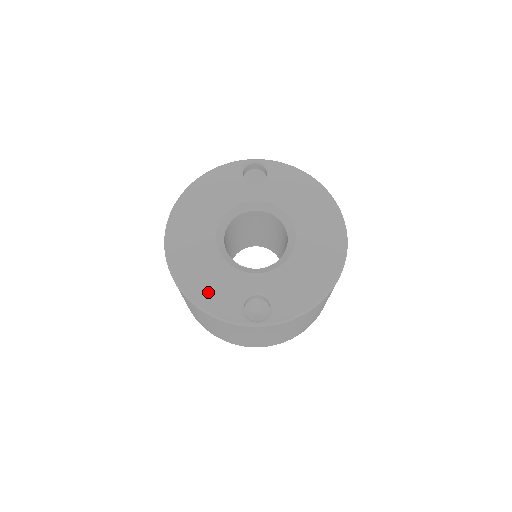
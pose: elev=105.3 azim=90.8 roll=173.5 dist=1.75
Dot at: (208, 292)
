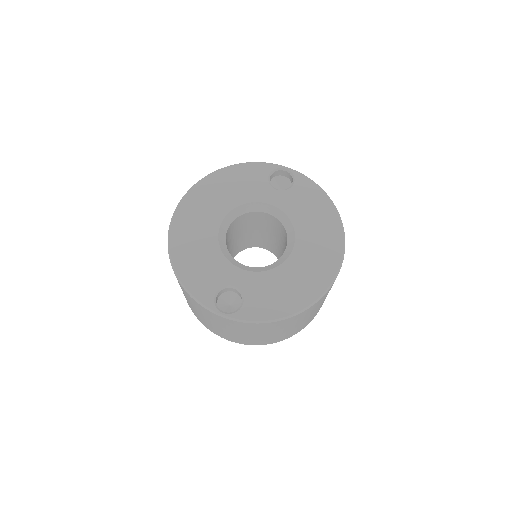
Dot at: (192, 269)
